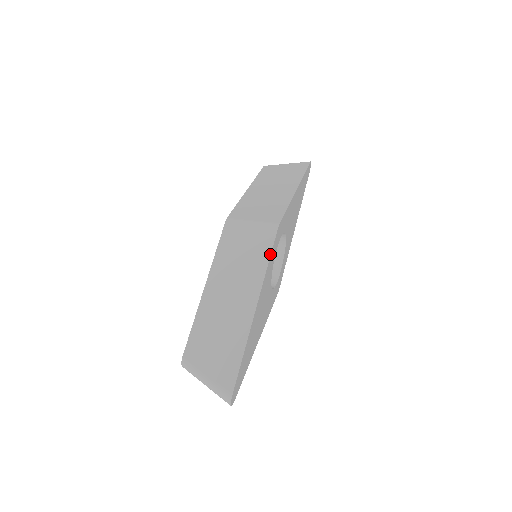
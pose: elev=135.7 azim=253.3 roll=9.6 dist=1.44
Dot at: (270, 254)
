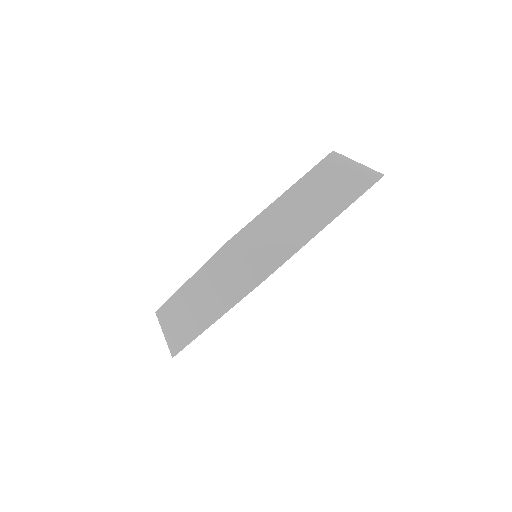
Dot at: occluded
